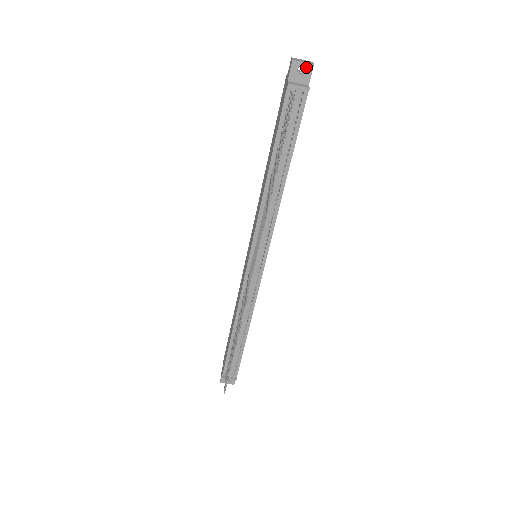
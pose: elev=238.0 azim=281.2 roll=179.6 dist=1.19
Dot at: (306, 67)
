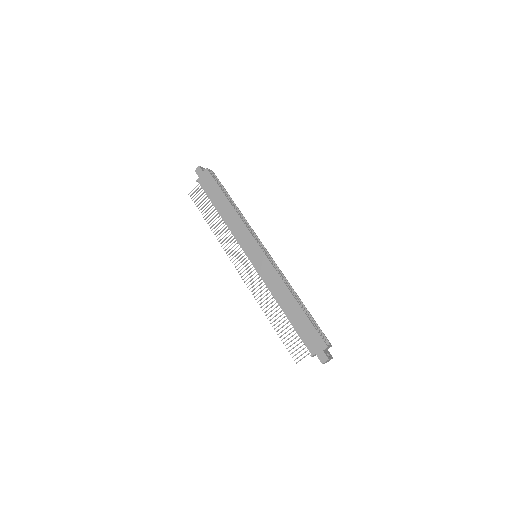
Dot at: occluded
